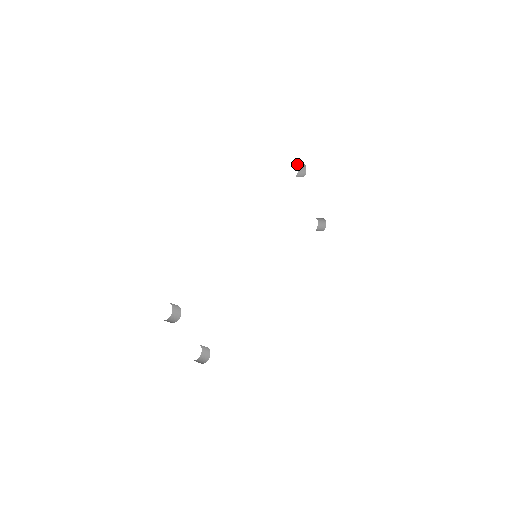
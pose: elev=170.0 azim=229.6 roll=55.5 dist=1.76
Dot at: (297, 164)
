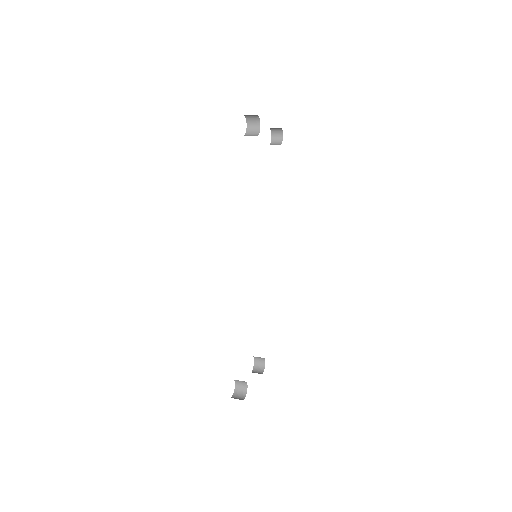
Dot at: (244, 115)
